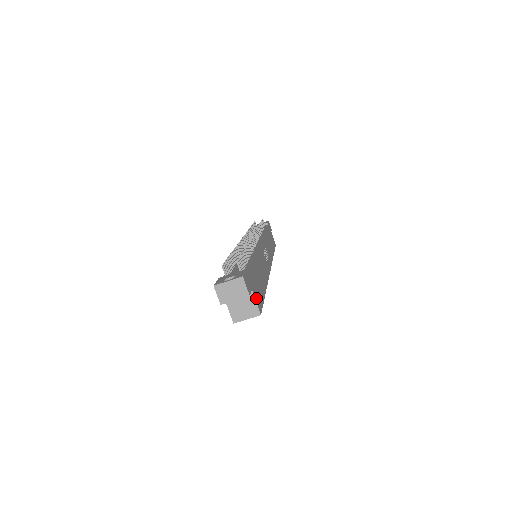
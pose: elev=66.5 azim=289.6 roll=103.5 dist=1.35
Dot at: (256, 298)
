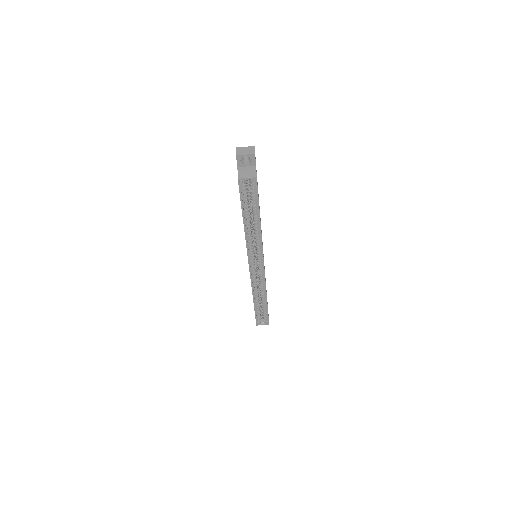
Dot at: occluded
